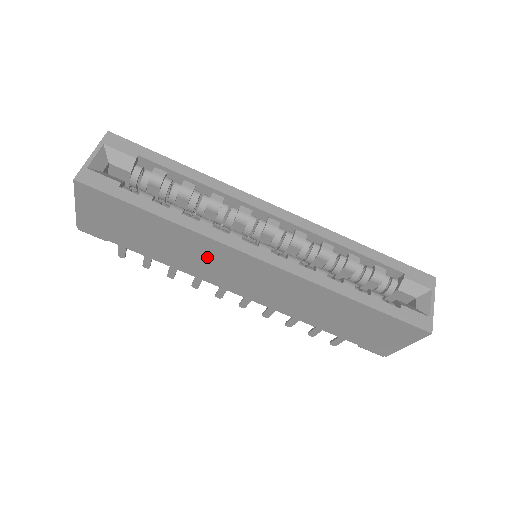
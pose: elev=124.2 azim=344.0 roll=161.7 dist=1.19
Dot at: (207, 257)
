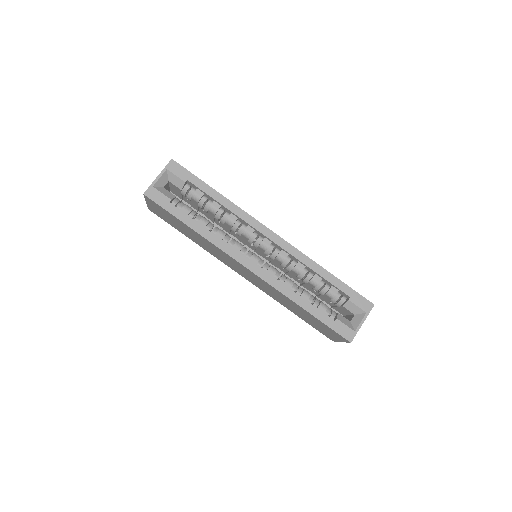
Dot at: (219, 253)
